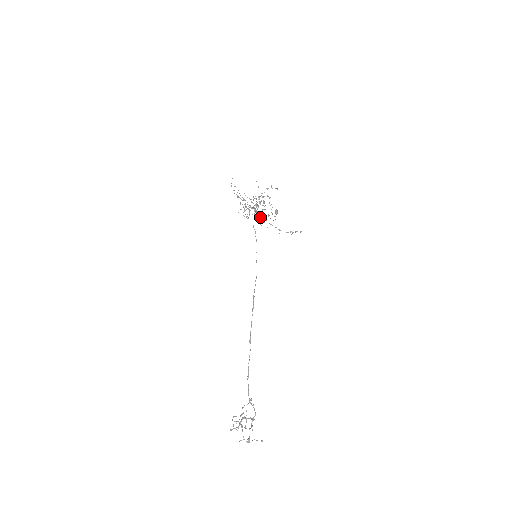
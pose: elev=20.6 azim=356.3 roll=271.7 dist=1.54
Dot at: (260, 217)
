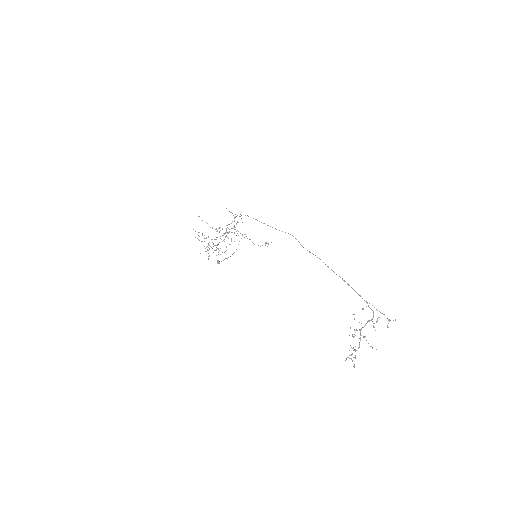
Dot at: occluded
